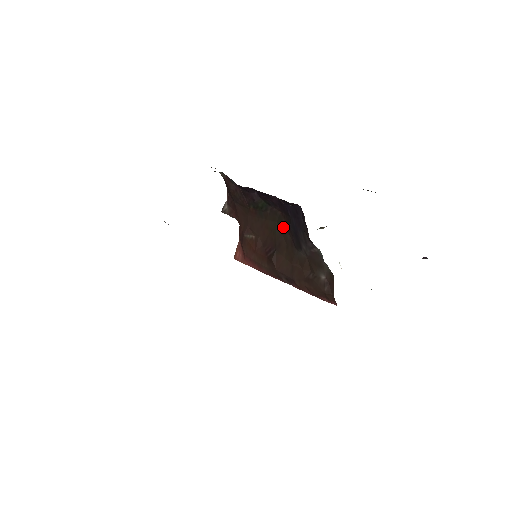
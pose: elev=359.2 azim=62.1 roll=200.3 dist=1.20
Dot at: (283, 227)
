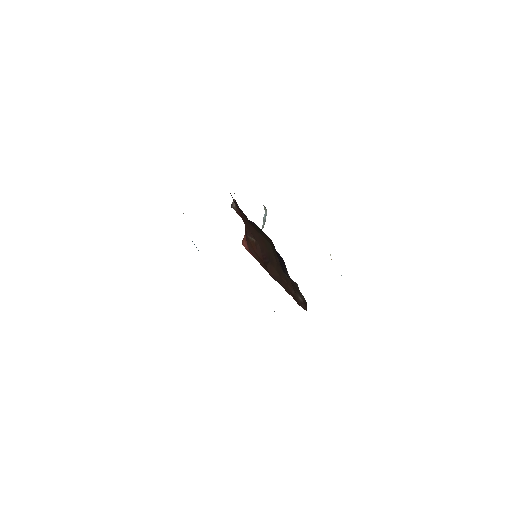
Dot at: (274, 251)
